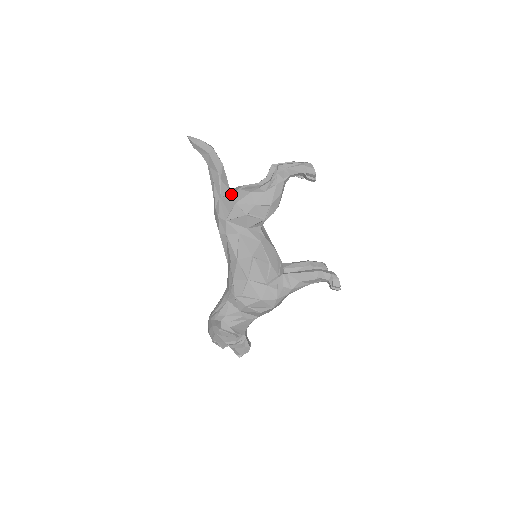
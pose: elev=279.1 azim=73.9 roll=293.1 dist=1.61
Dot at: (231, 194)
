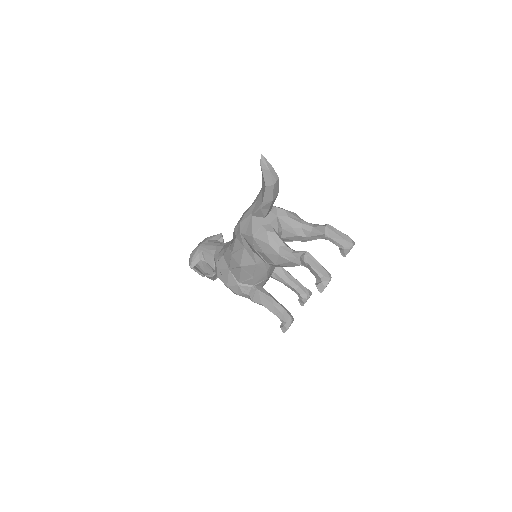
Dot at: (259, 224)
